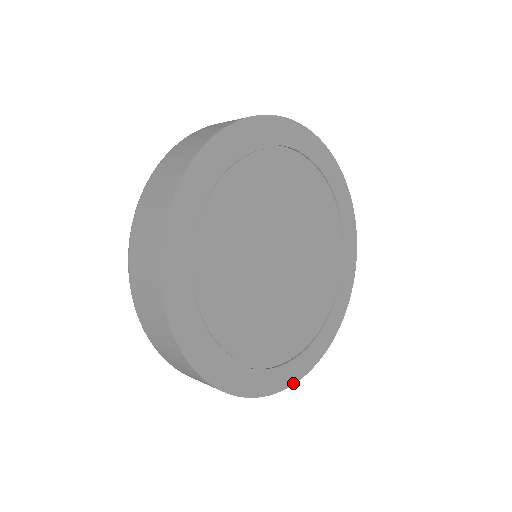
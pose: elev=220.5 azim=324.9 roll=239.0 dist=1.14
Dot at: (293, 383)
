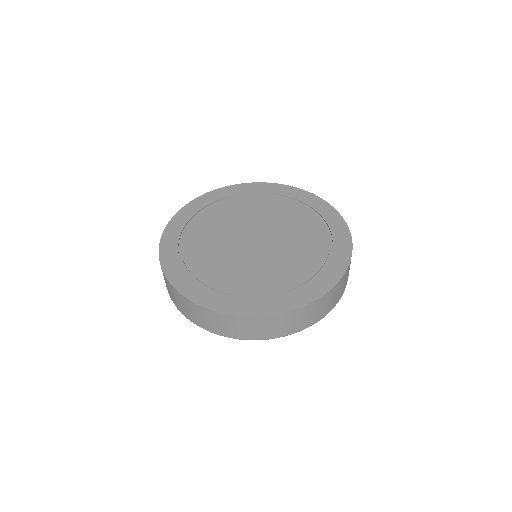
Dot at: (333, 286)
